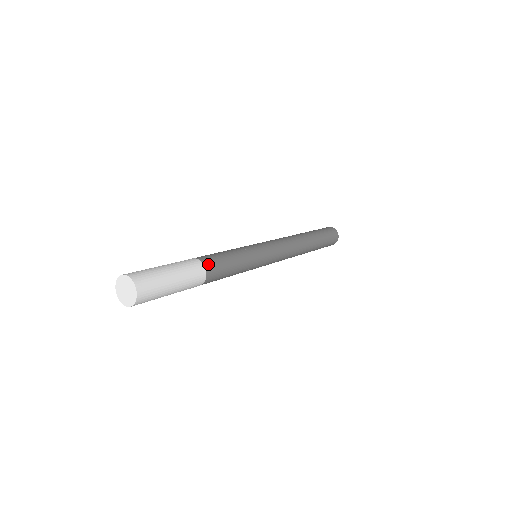
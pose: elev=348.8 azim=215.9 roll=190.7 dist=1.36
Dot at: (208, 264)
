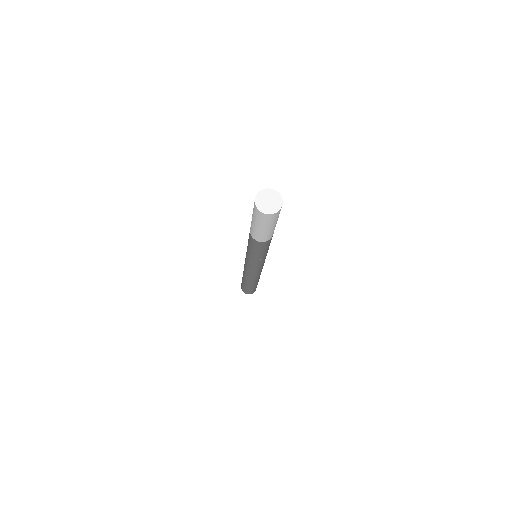
Dot at: occluded
